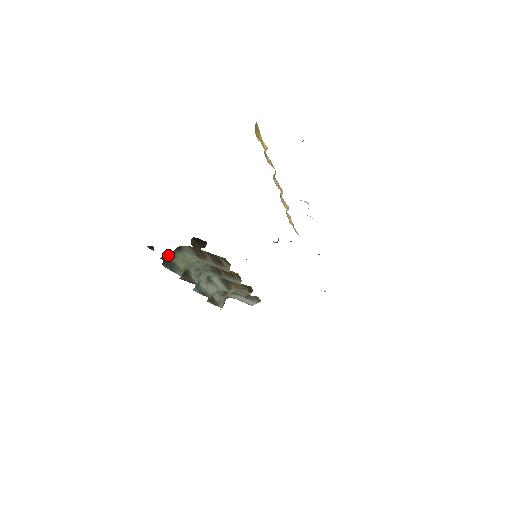
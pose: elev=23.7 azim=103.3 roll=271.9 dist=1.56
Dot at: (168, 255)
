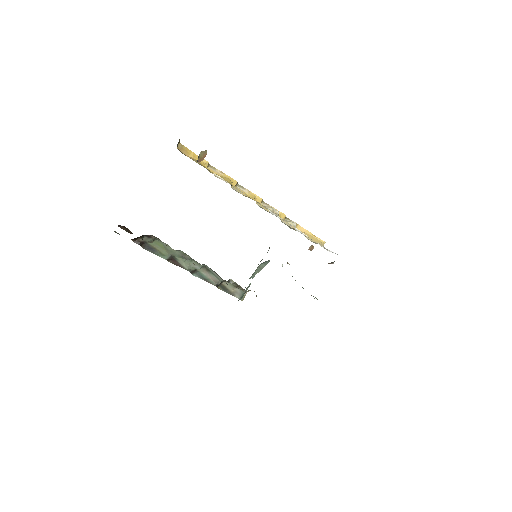
Dot at: (140, 241)
